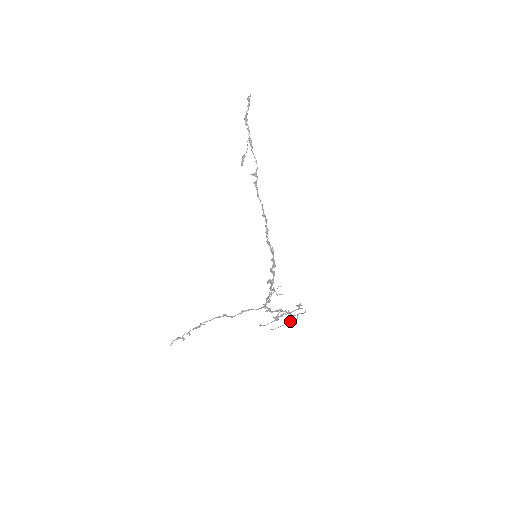
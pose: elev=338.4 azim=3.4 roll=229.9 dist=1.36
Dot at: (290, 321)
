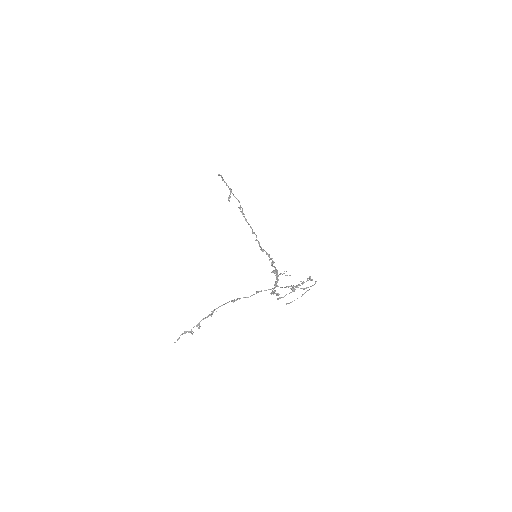
Dot at: (304, 293)
